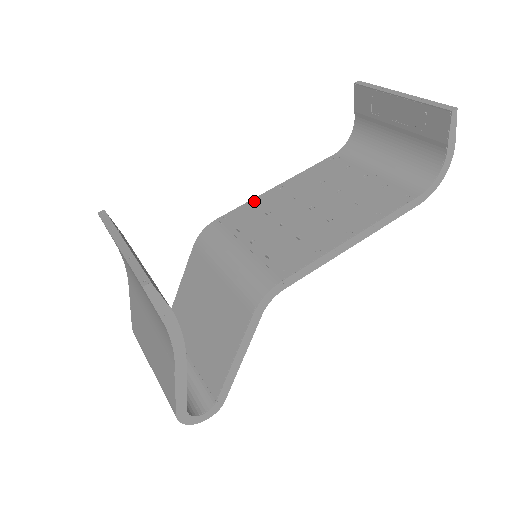
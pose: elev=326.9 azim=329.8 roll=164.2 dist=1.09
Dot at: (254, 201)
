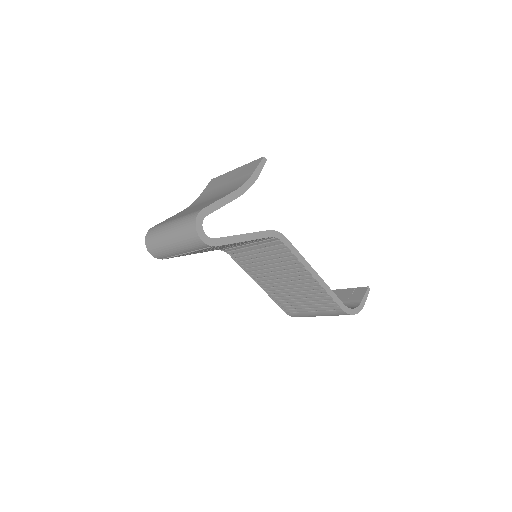
Dot at: occluded
